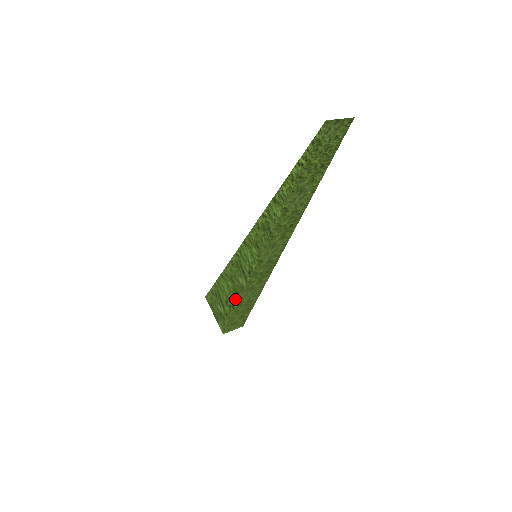
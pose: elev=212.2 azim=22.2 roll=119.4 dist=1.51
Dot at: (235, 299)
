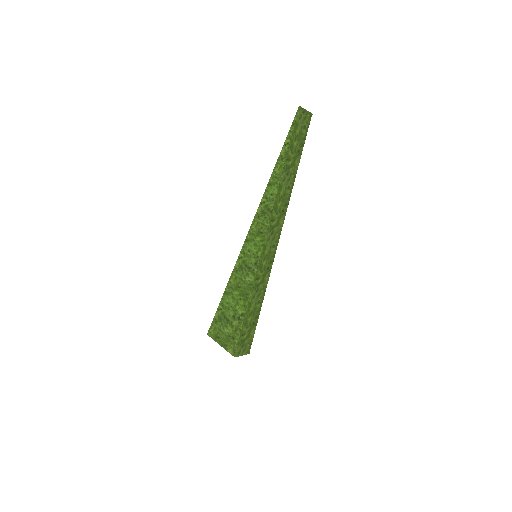
Dot at: (244, 303)
